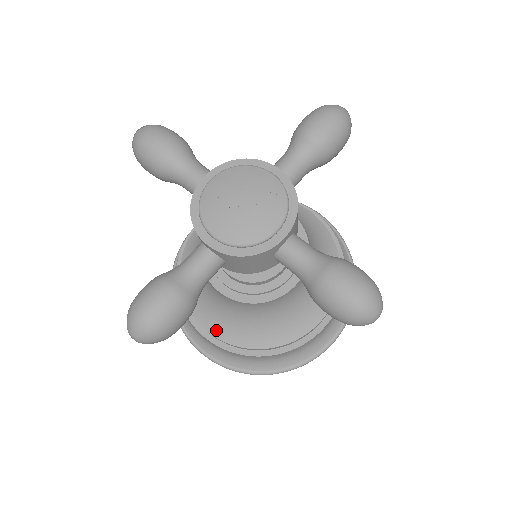
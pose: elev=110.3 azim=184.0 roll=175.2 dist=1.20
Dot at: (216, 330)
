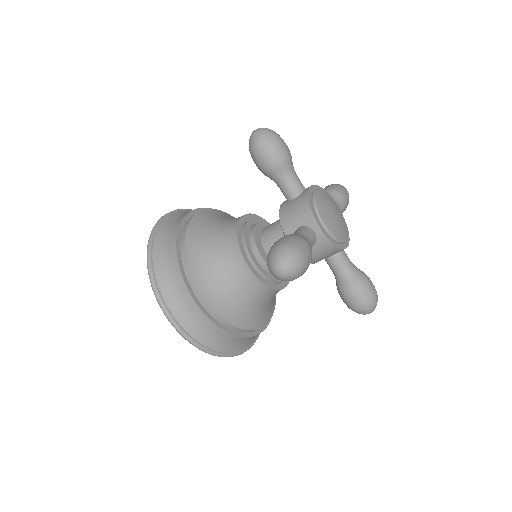
Dot at: (214, 302)
